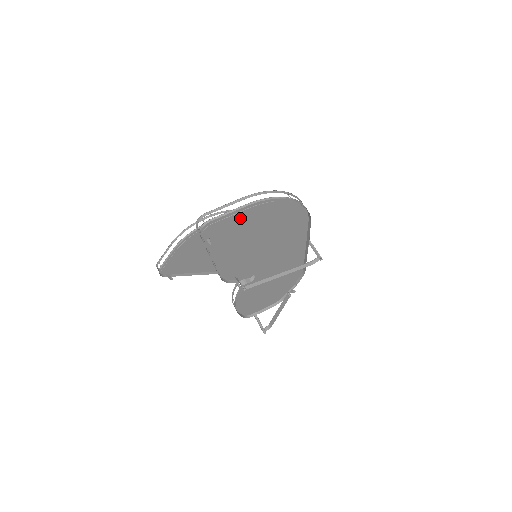
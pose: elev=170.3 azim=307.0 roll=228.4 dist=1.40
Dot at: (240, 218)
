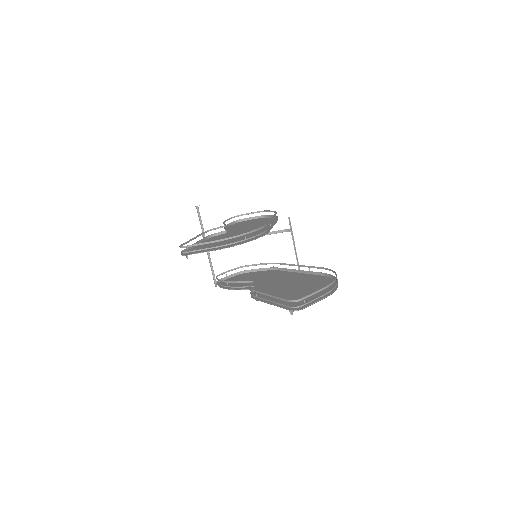
Dot at: occluded
